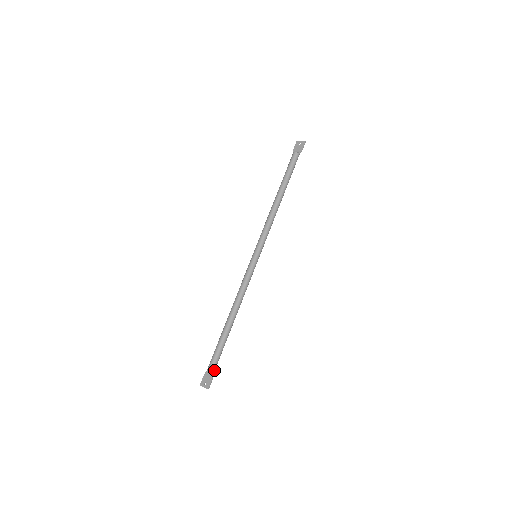
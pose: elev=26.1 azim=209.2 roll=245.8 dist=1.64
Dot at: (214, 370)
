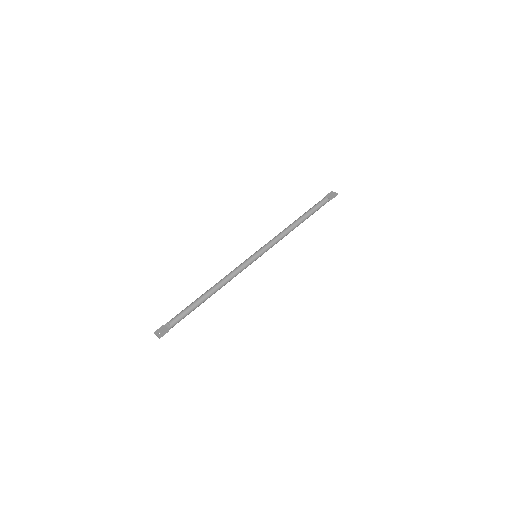
Dot at: (173, 326)
